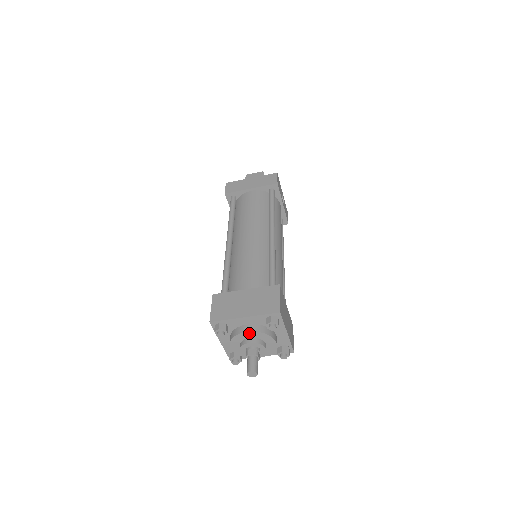
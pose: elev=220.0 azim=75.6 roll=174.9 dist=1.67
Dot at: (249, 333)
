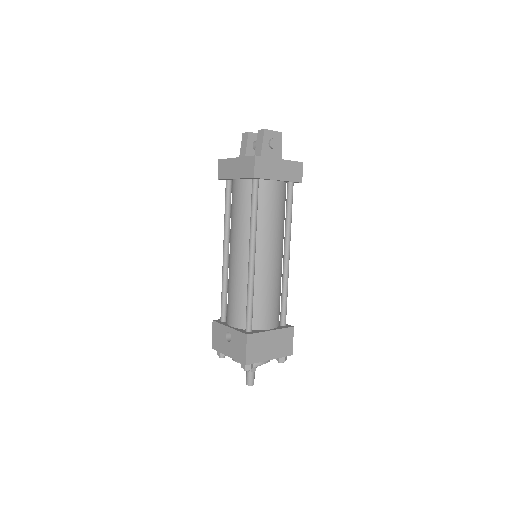
Dot at: (263, 363)
